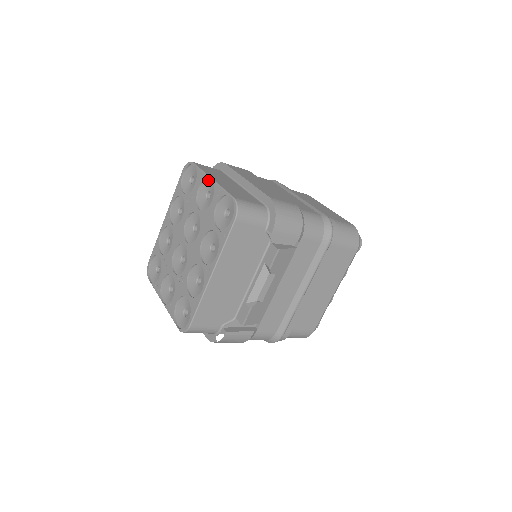
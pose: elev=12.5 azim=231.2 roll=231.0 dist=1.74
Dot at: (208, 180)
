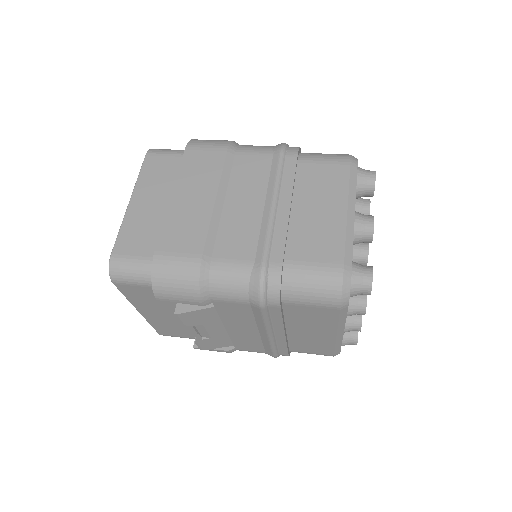
Dot at: (135, 197)
